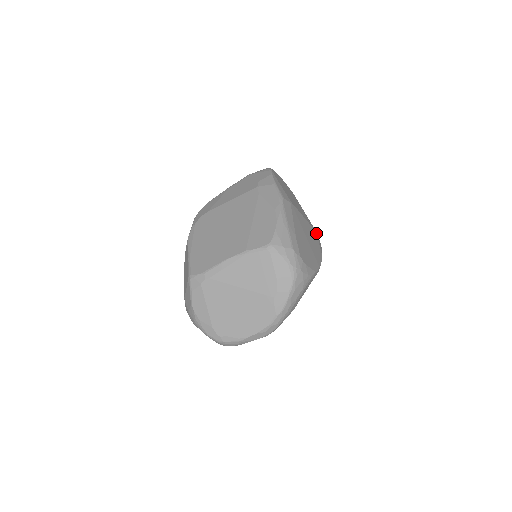
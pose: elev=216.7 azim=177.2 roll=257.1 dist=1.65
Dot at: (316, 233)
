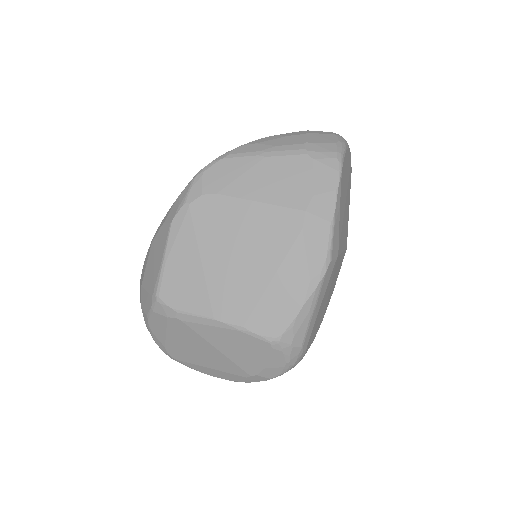
Dot at: (345, 252)
